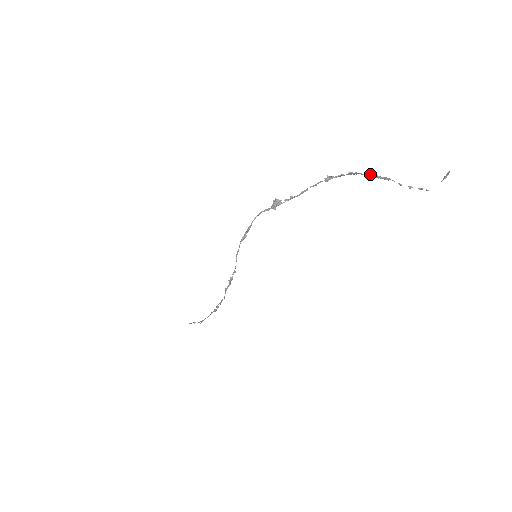
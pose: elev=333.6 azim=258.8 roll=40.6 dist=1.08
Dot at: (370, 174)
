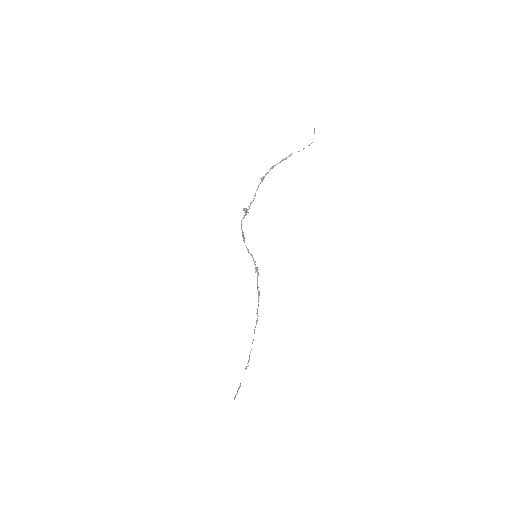
Dot at: (280, 161)
